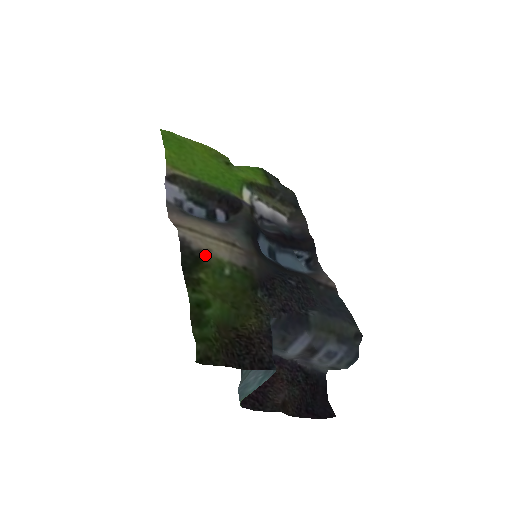
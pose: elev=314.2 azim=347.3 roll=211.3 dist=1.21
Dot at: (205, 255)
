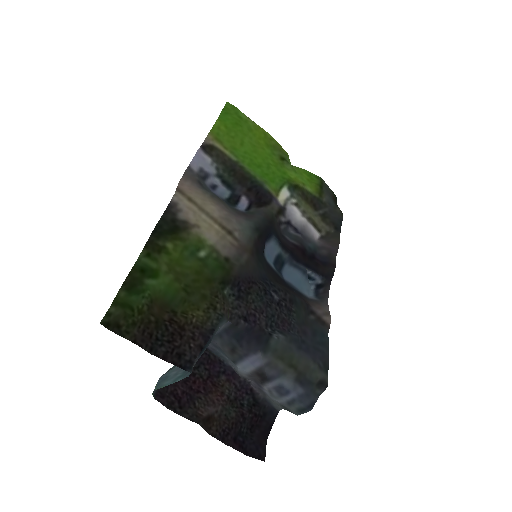
Dot at: (187, 228)
